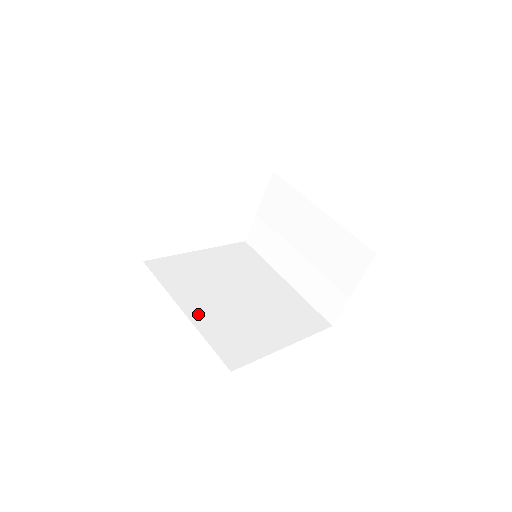
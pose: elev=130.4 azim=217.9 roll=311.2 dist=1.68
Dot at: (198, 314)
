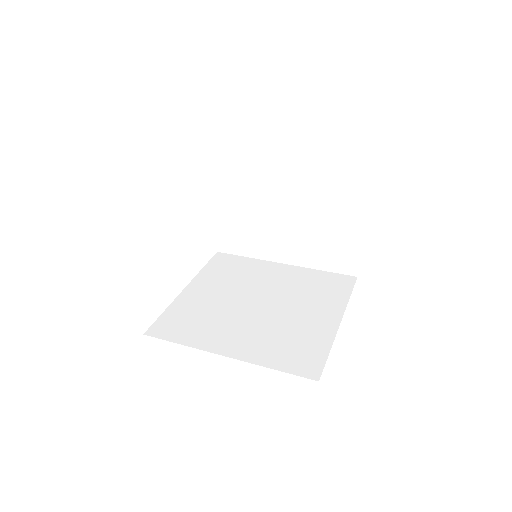
Dot at: (240, 349)
